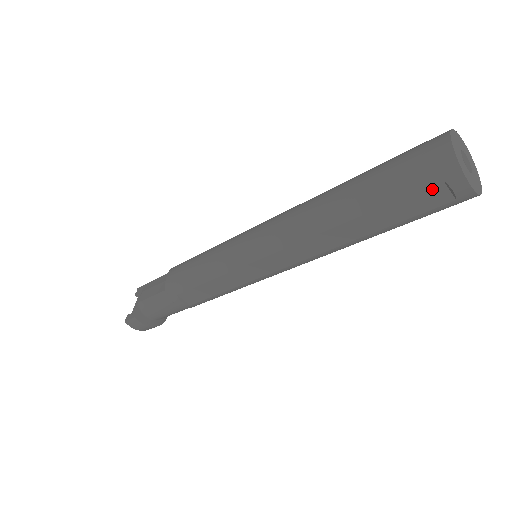
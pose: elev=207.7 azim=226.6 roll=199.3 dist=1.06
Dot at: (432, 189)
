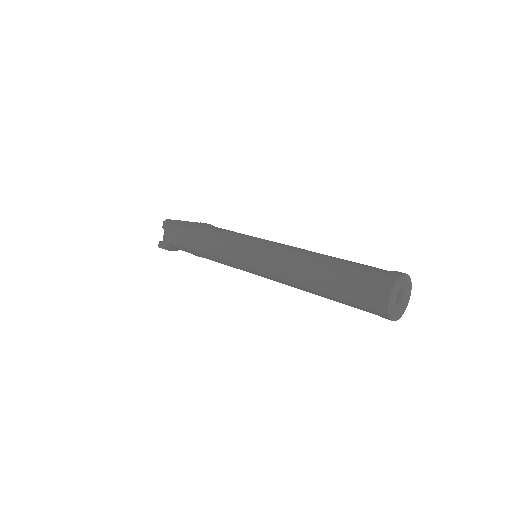
Dot at: (372, 313)
